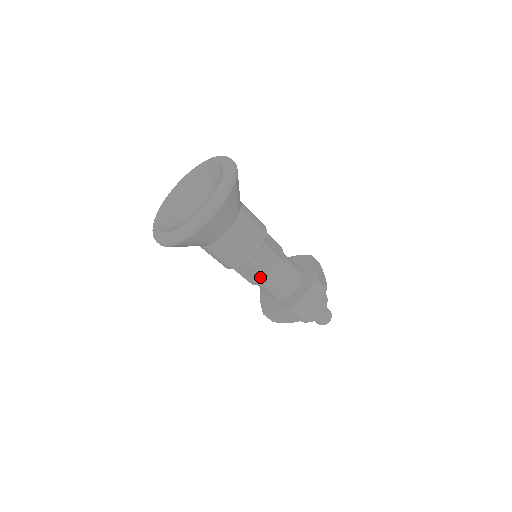
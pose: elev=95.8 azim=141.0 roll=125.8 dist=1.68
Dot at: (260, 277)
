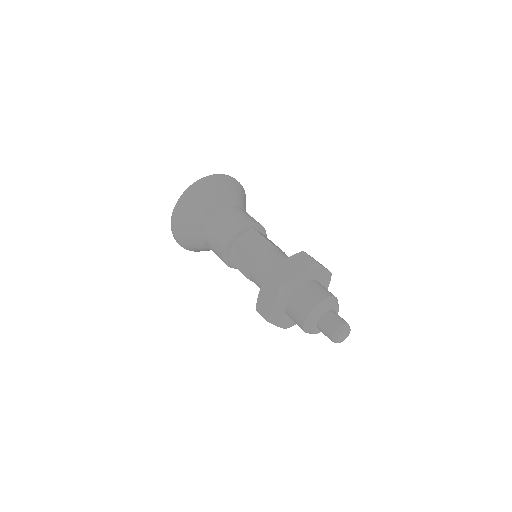
Dot at: (247, 256)
